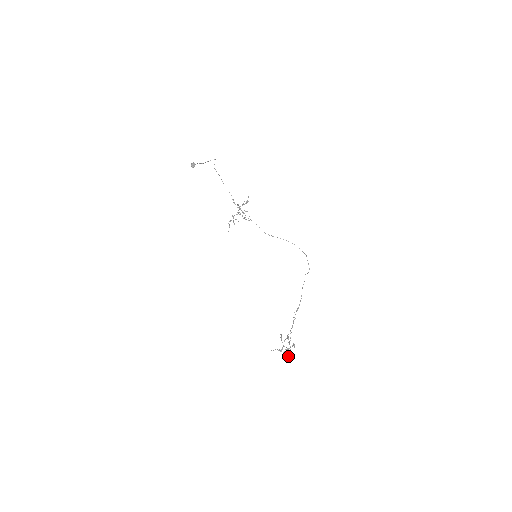
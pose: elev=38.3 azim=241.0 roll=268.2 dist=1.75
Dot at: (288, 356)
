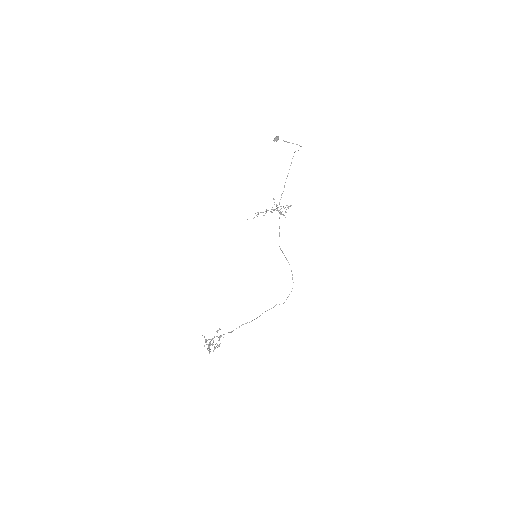
Dot at: (209, 349)
